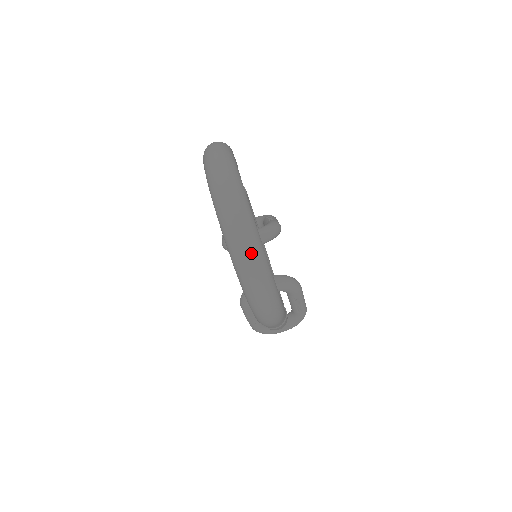
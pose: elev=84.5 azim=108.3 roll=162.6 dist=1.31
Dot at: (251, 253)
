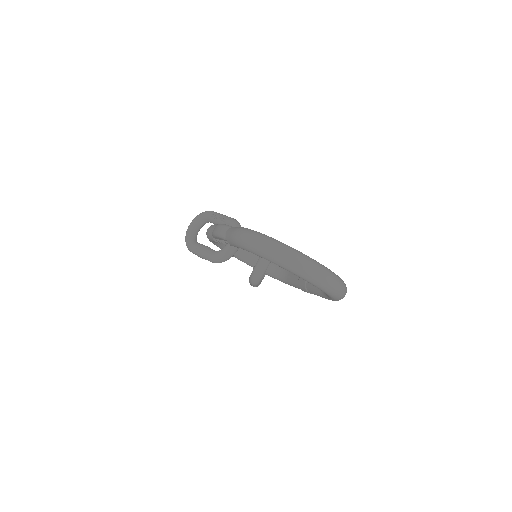
Dot at: (338, 284)
